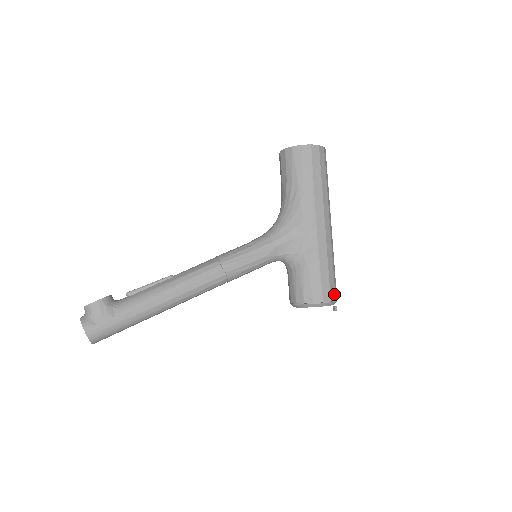
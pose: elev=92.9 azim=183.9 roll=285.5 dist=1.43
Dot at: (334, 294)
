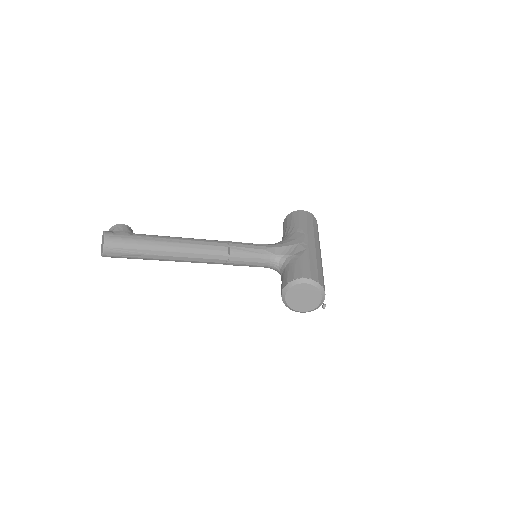
Dot at: (322, 283)
